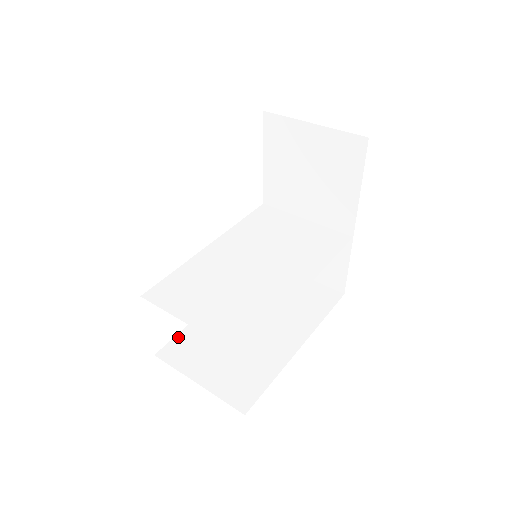
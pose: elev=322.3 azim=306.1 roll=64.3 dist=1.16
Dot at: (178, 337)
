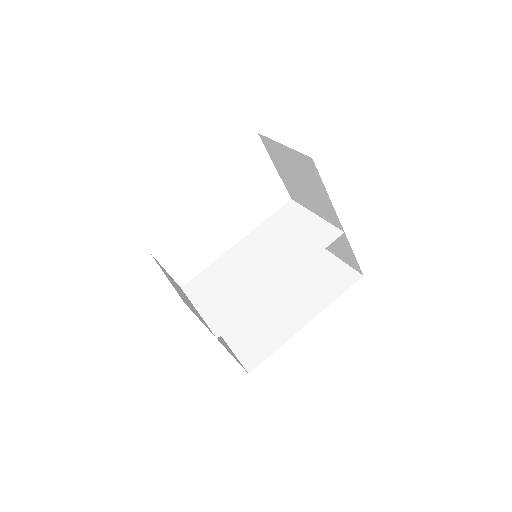
Dot at: occluded
